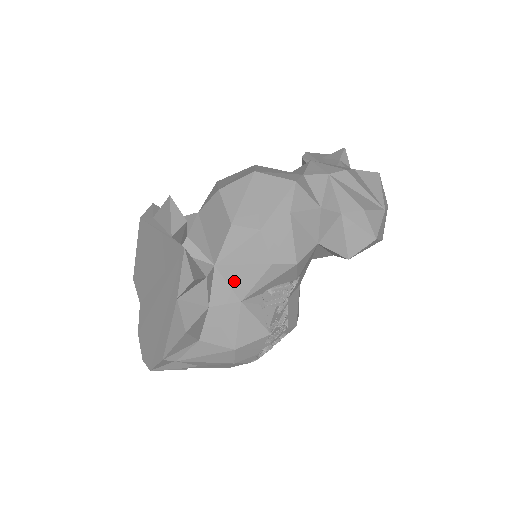
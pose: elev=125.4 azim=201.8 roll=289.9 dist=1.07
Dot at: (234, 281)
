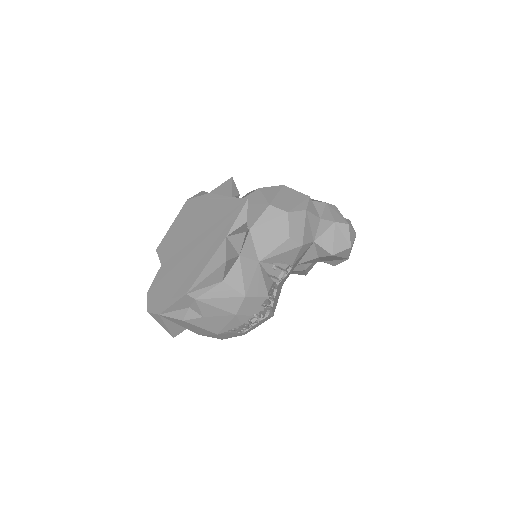
Dot at: (259, 245)
